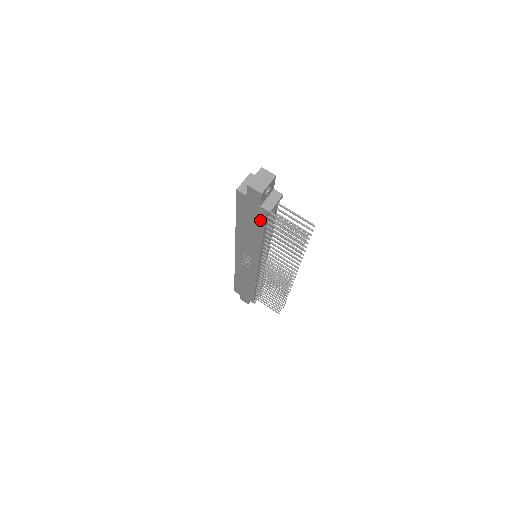
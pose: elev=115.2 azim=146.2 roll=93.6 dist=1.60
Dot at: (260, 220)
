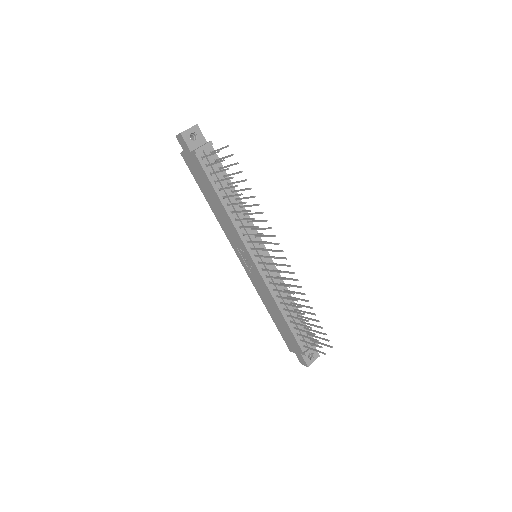
Dot at: (203, 172)
